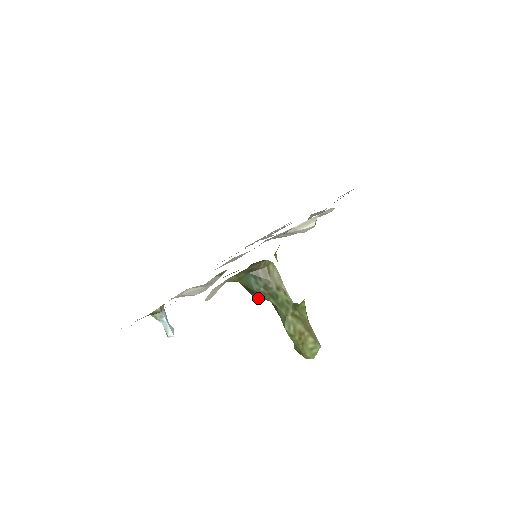
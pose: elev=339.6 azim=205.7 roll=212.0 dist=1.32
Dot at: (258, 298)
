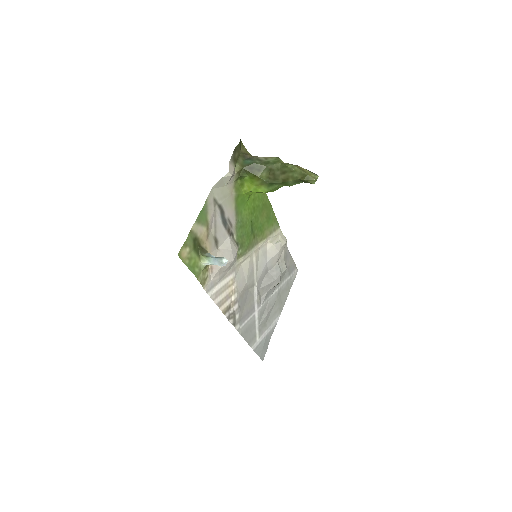
Dot at: (260, 173)
